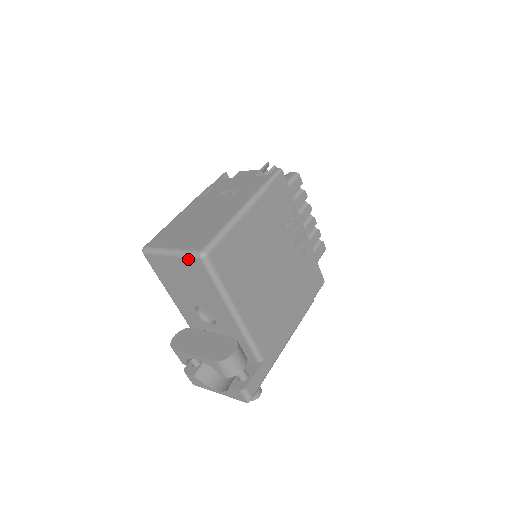
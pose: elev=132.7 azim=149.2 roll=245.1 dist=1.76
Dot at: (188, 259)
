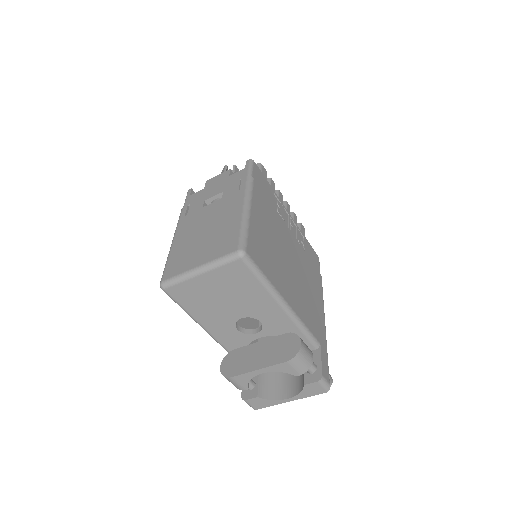
Dot at: (225, 266)
